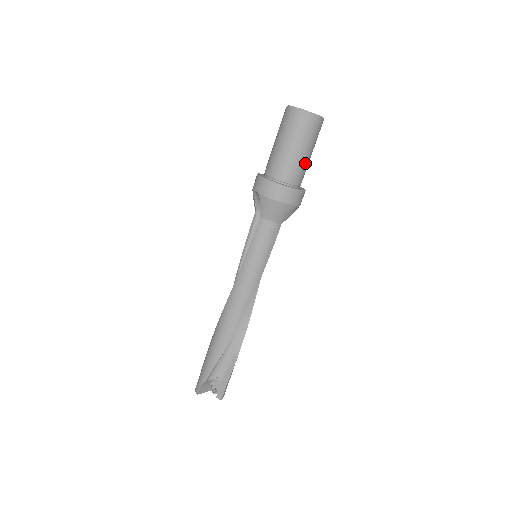
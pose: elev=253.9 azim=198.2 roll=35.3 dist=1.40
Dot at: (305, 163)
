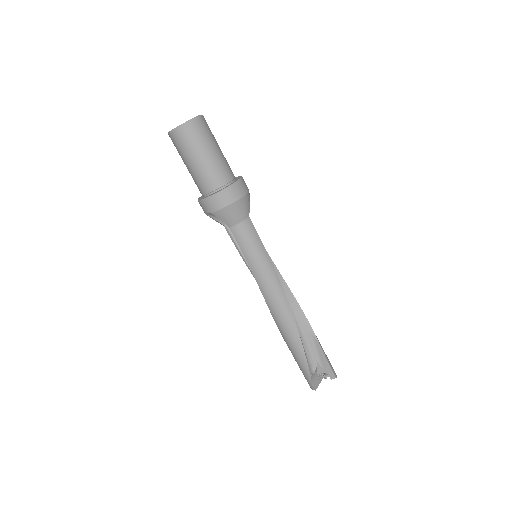
Dot at: (221, 159)
